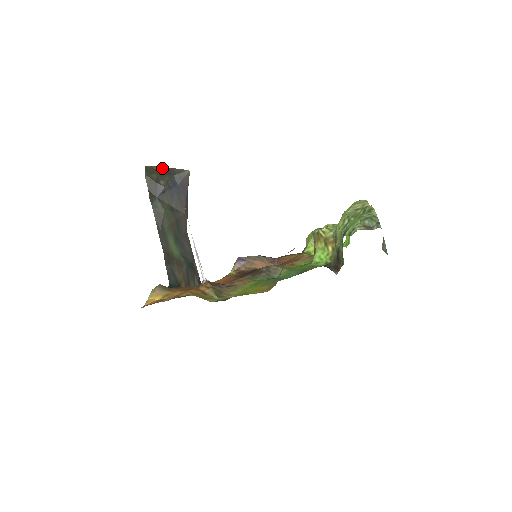
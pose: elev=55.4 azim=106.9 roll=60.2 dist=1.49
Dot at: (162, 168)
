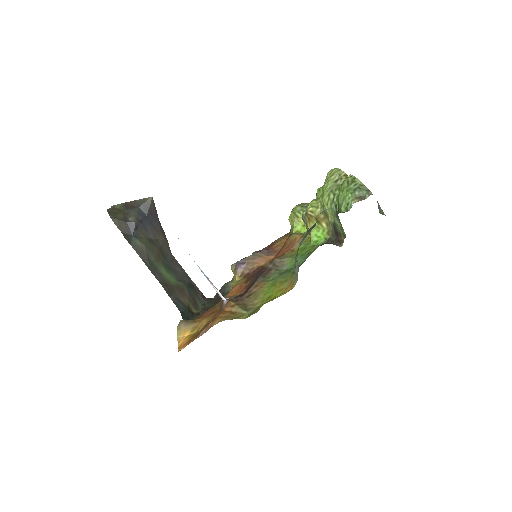
Dot at: (123, 205)
